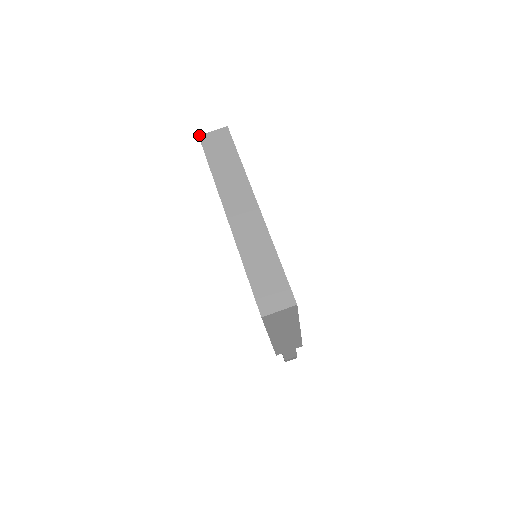
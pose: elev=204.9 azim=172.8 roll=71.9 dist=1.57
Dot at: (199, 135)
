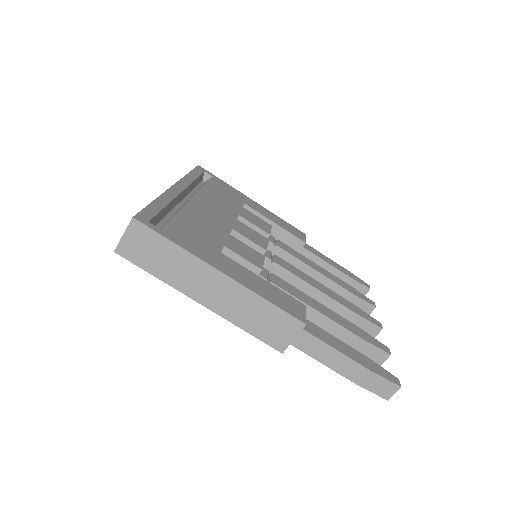
Dot at: occluded
